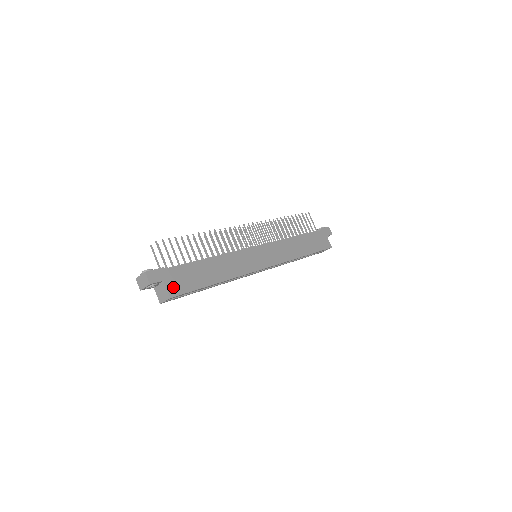
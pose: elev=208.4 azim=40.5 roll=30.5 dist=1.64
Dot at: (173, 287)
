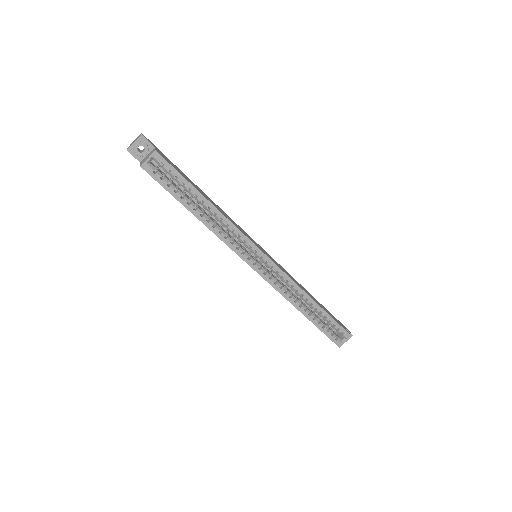
Dot at: (162, 155)
